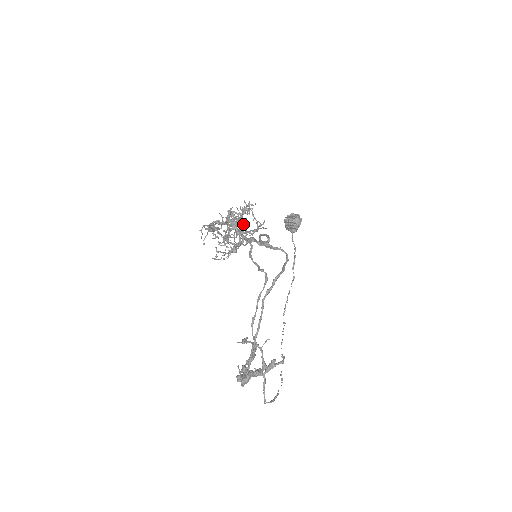
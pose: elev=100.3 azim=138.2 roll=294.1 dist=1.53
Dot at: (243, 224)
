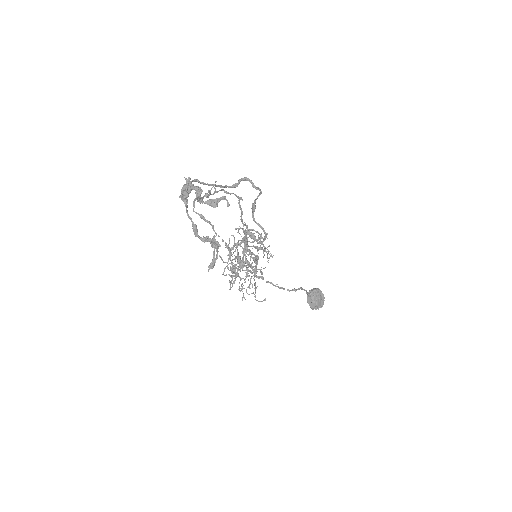
Dot at: (256, 257)
